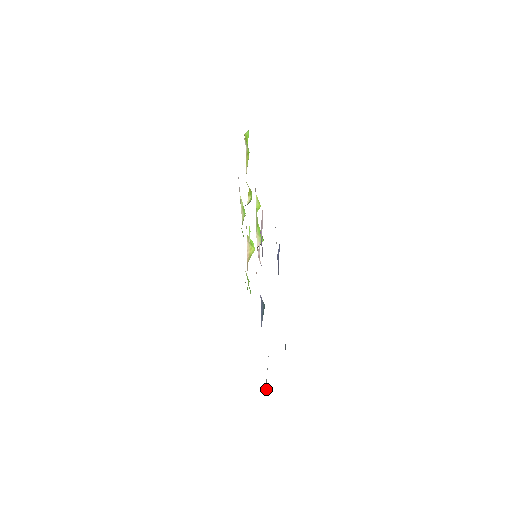
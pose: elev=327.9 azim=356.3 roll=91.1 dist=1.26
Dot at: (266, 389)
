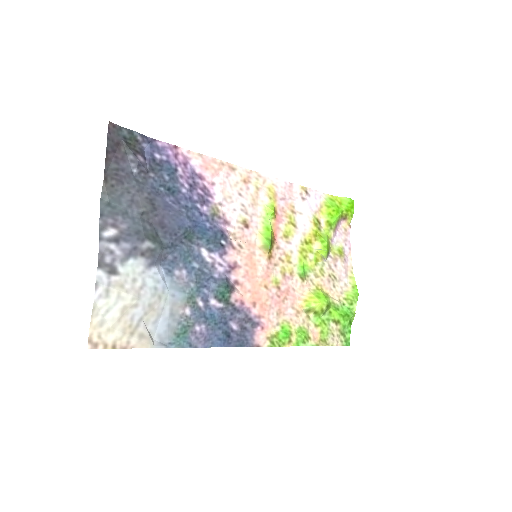
Dot at: (159, 343)
